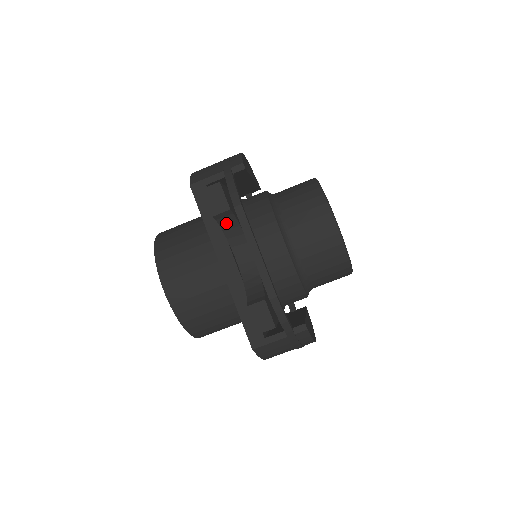
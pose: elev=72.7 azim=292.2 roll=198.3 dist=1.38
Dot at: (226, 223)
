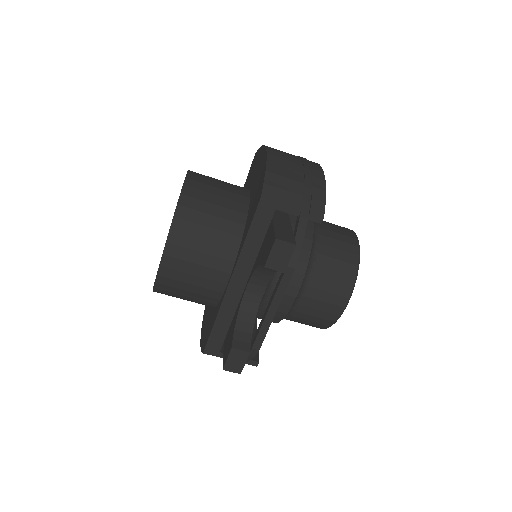
Dot at: occluded
